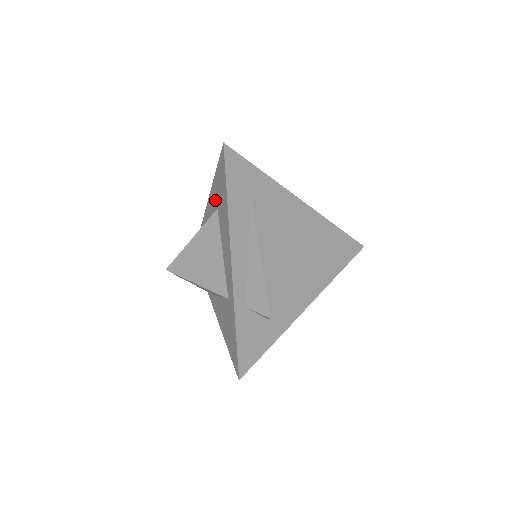
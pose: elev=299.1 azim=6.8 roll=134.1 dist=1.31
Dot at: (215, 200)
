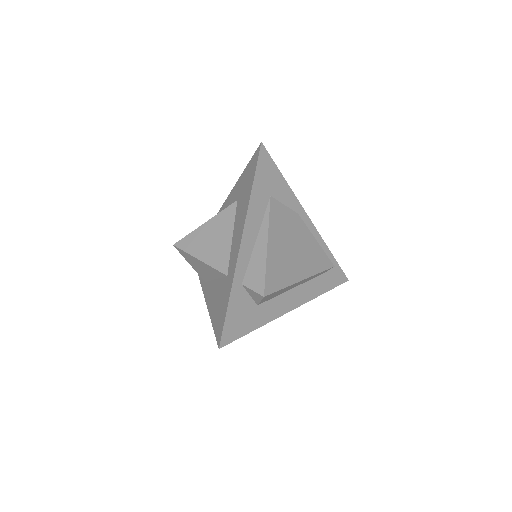
Dot at: (237, 193)
